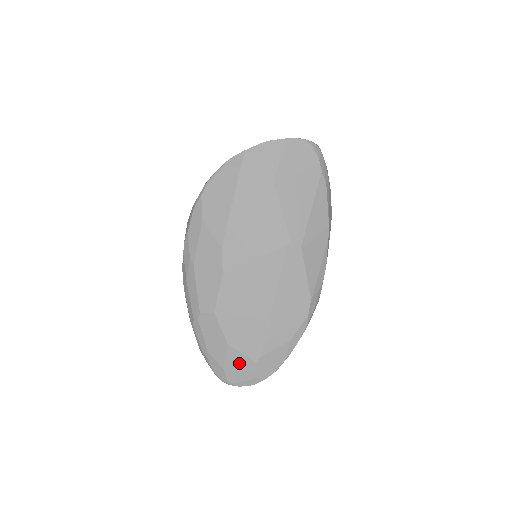
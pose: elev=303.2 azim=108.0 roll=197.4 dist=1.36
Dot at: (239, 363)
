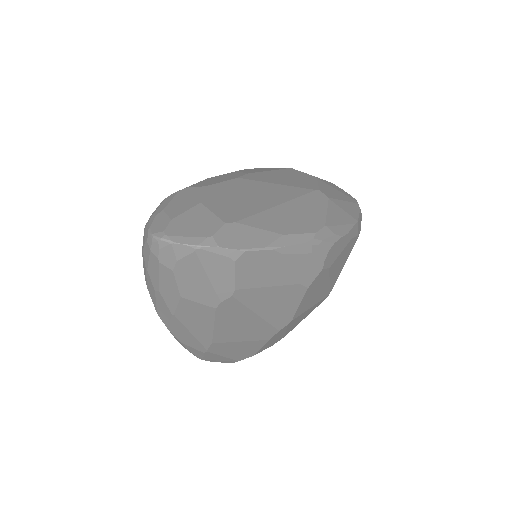
Dot at: (200, 220)
